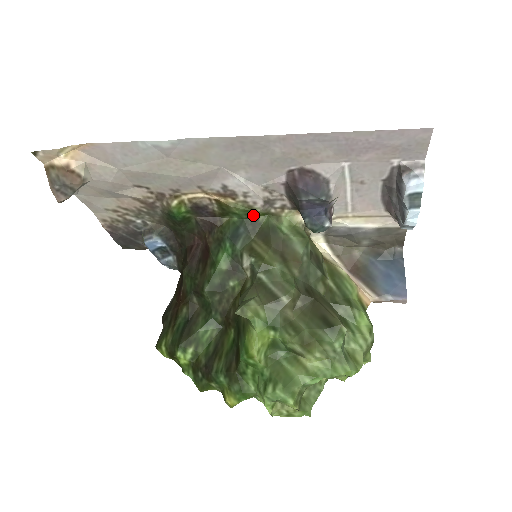
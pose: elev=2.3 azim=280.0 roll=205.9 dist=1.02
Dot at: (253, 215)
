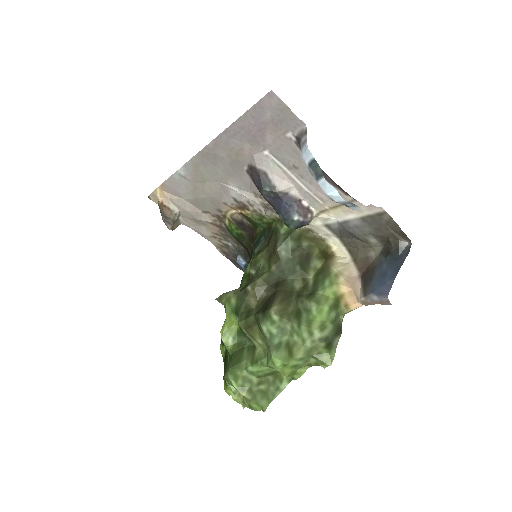
Dot at: (268, 223)
